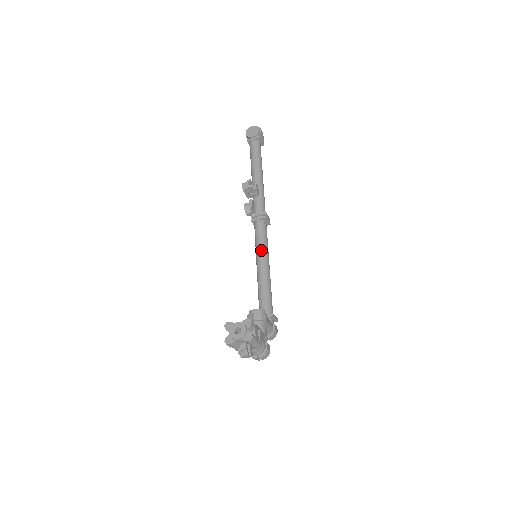
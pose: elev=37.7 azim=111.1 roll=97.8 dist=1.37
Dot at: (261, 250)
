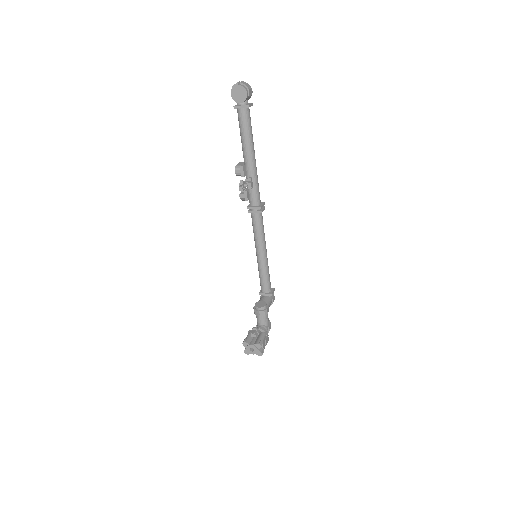
Dot at: (259, 242)
